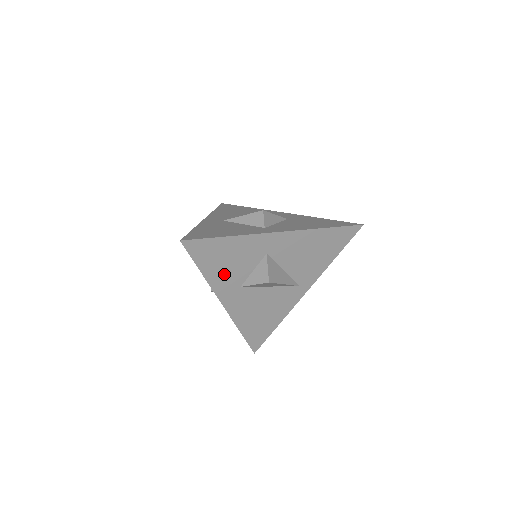
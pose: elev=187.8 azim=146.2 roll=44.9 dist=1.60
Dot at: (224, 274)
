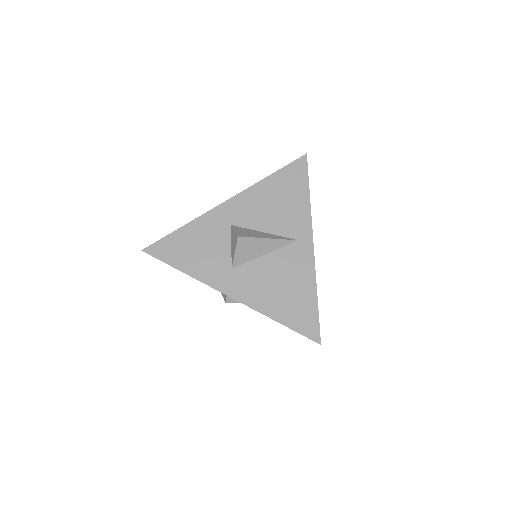
Dot at: (204, 263)
